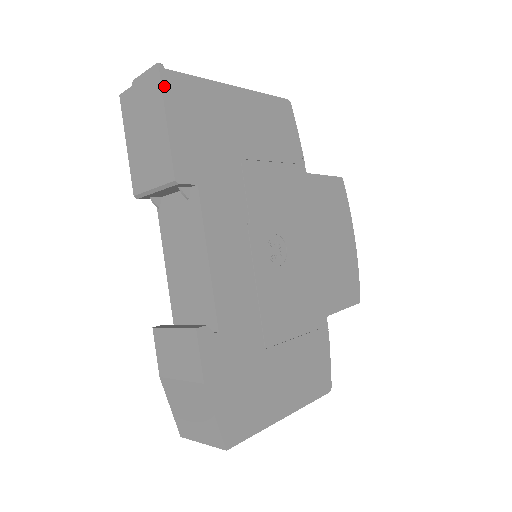
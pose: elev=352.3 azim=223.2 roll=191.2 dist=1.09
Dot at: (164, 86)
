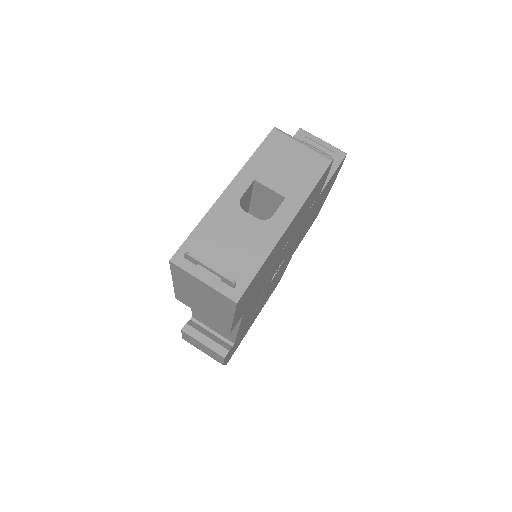
Dot at: (237, 306)
